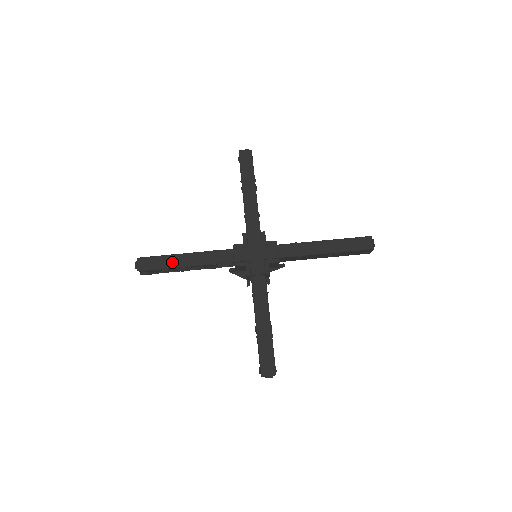
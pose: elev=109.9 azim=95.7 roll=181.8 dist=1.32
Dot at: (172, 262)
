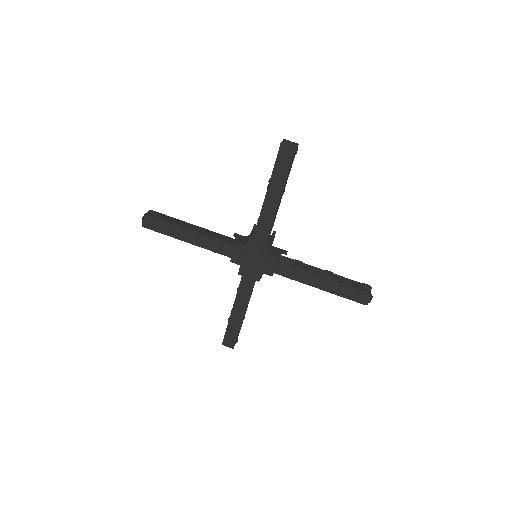
Dot at: (175, 233)
